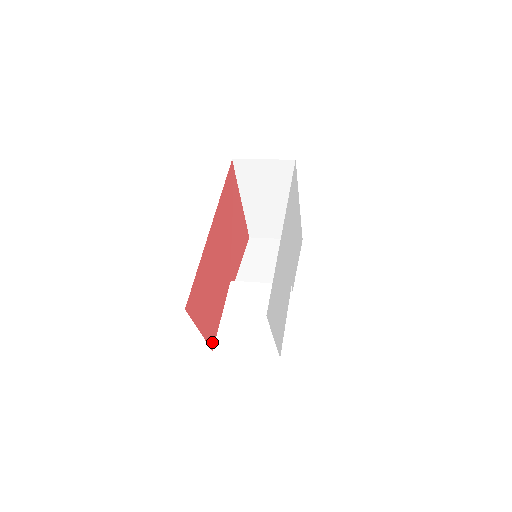
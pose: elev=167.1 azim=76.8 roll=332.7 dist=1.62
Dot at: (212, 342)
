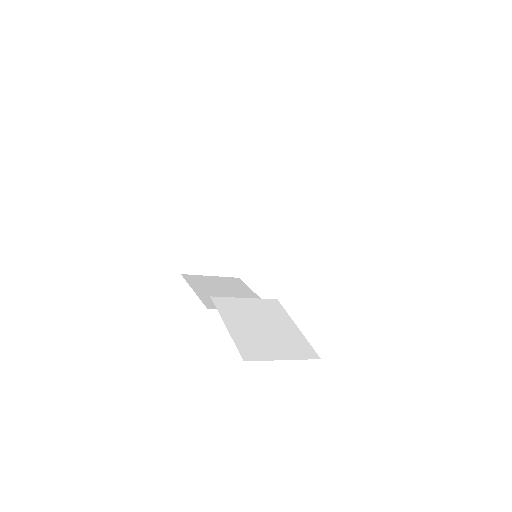
Dot at: occluded
